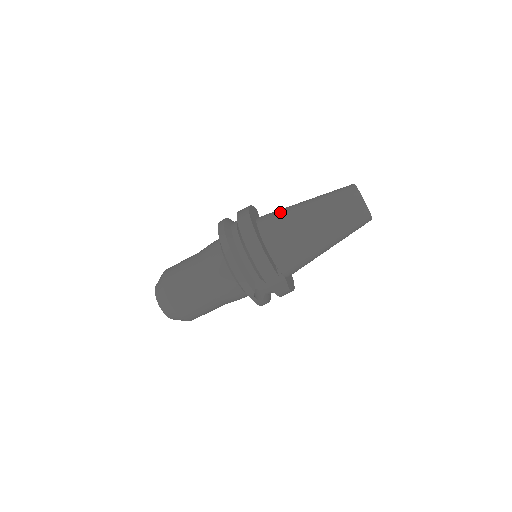
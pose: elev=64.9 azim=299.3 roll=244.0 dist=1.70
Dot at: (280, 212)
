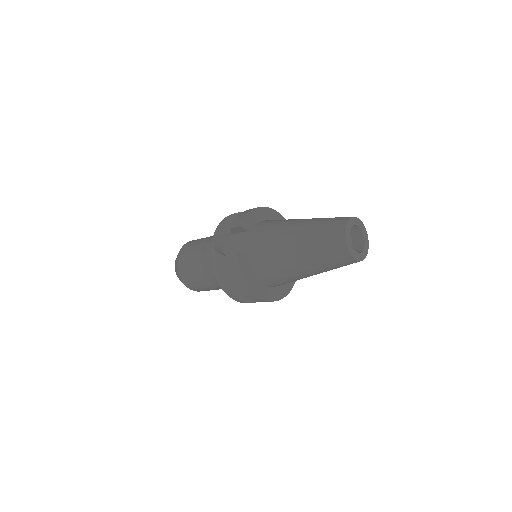
Dot at: (279, 276)
